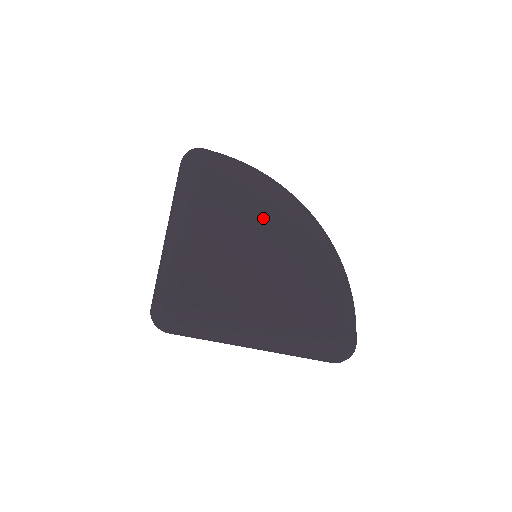
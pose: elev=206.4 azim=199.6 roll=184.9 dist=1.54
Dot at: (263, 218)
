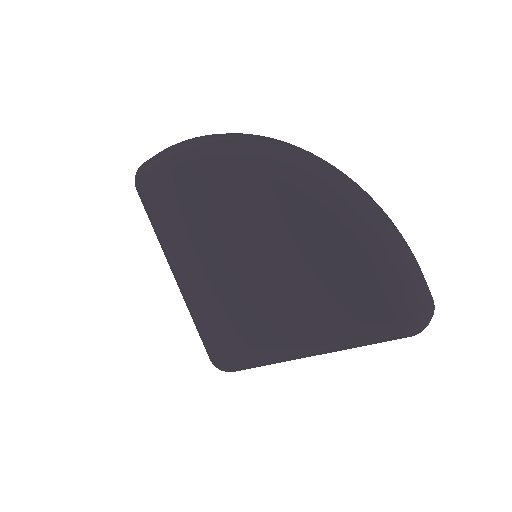
Dot at: (226, 218)
